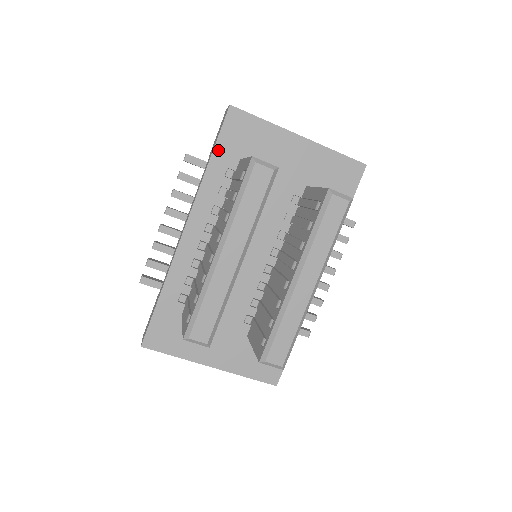
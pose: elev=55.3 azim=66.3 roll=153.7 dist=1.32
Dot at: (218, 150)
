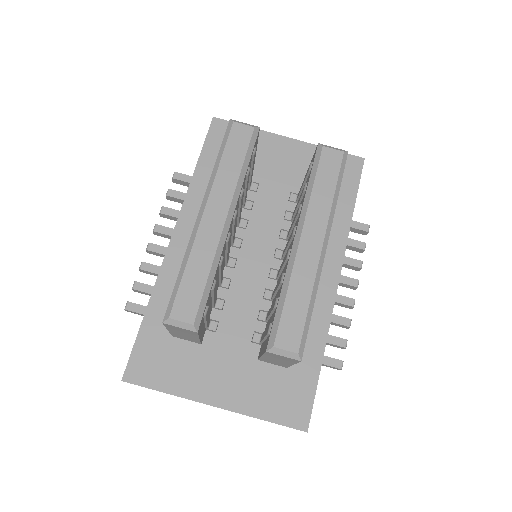
Dot at: (204, 156)
